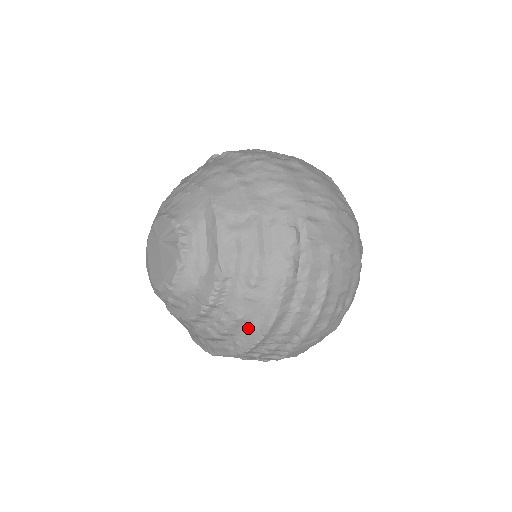
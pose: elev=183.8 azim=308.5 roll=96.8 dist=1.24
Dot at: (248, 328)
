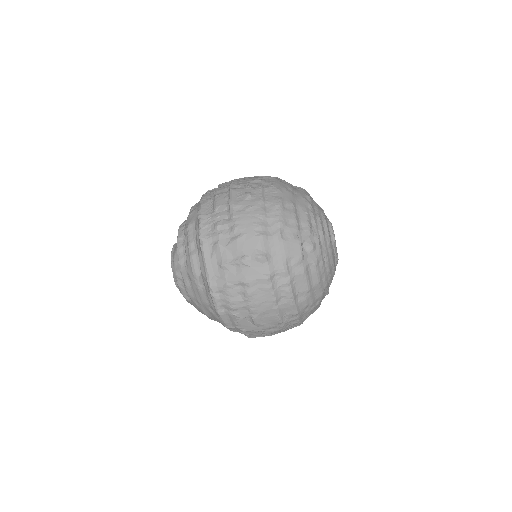
Dot at: (196, 227)
